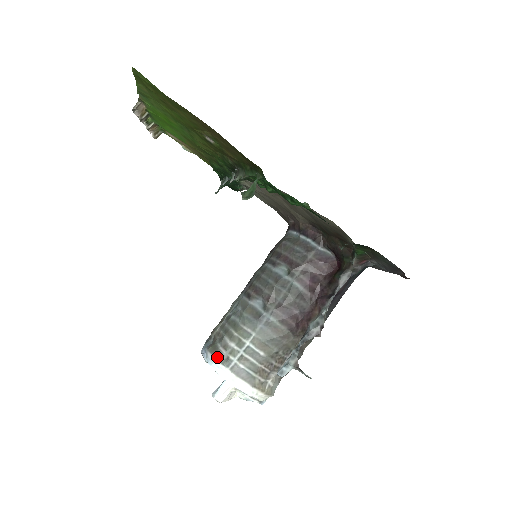
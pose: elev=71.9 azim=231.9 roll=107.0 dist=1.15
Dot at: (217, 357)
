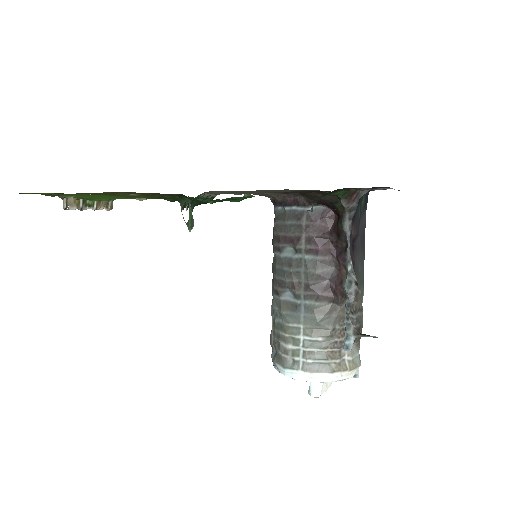
Dot at: (284, 365)
